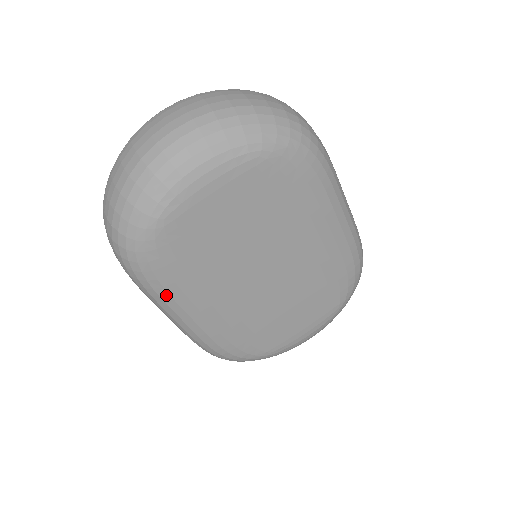
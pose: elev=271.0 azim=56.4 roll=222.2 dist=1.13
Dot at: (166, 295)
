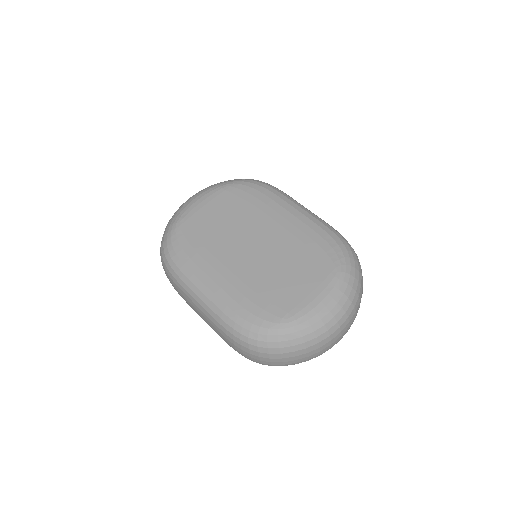
Dot at: (187, 271)
